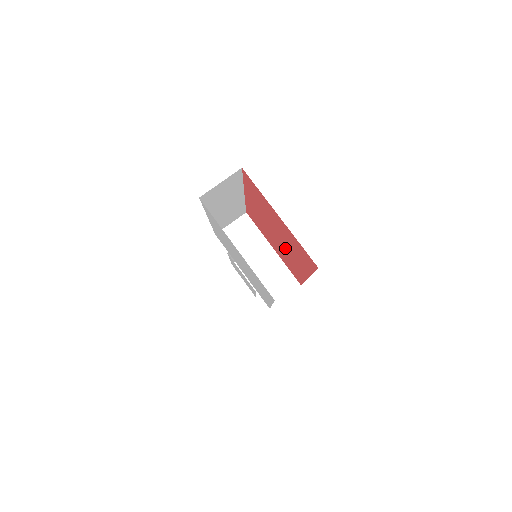
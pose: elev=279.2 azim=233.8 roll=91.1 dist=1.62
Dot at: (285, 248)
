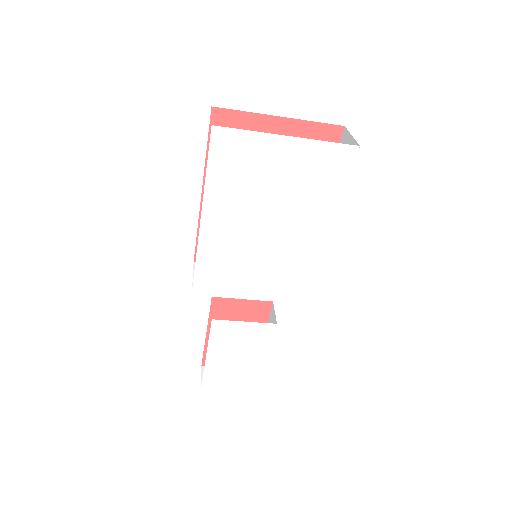
Dot at: occluded
